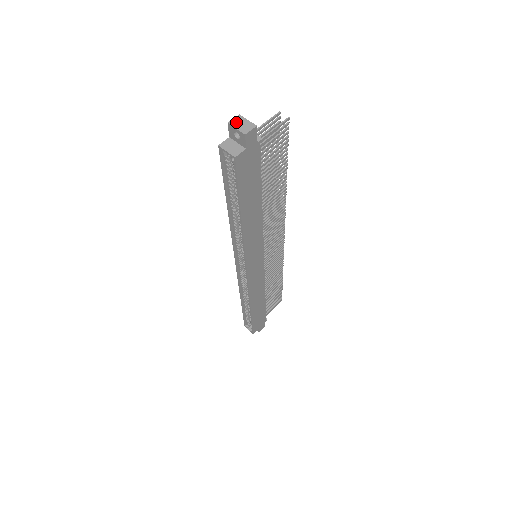
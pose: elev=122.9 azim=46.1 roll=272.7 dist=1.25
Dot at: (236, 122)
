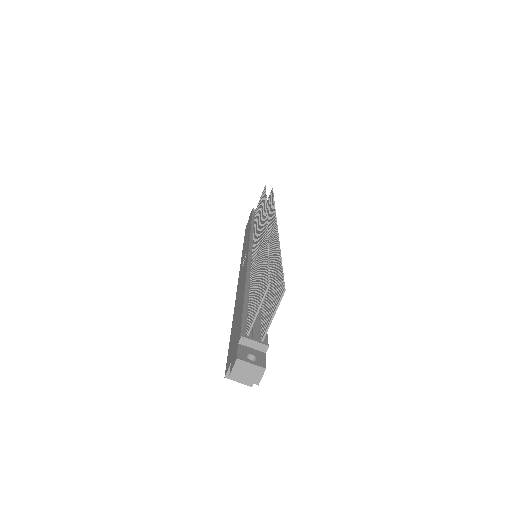
Dot at: (239, 372)
